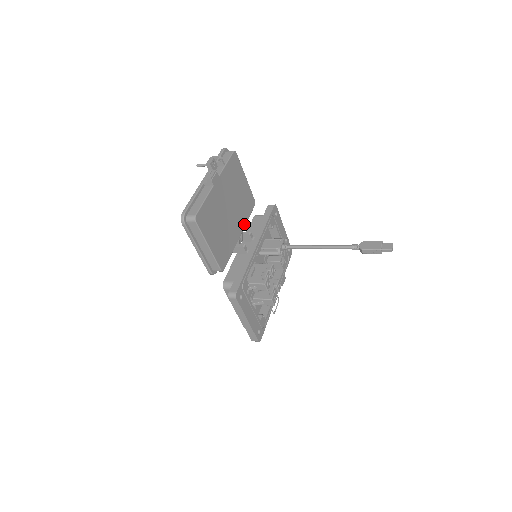
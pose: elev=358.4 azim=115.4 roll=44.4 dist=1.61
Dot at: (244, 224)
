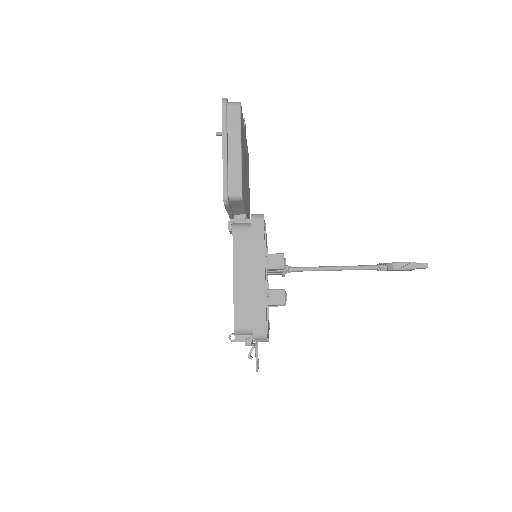
Dot at: occluded
